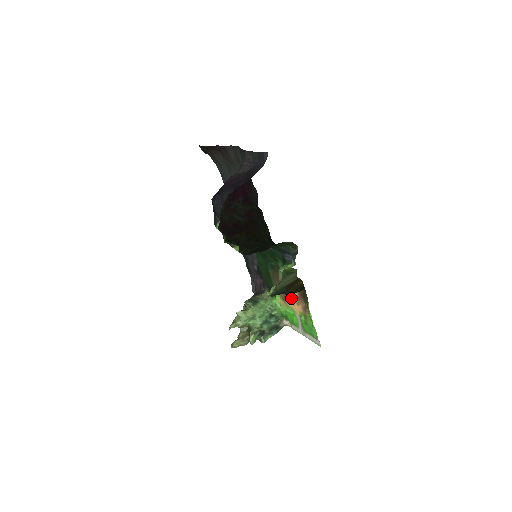
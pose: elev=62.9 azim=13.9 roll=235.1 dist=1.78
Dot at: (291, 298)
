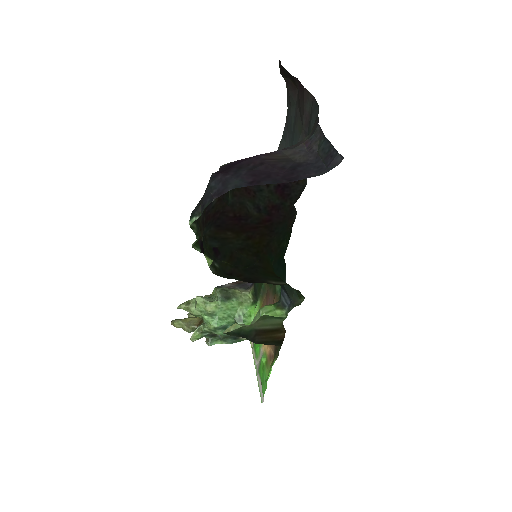
Dot at: occluded
